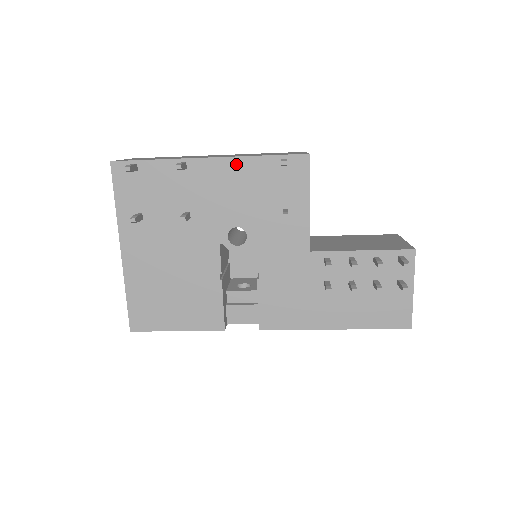
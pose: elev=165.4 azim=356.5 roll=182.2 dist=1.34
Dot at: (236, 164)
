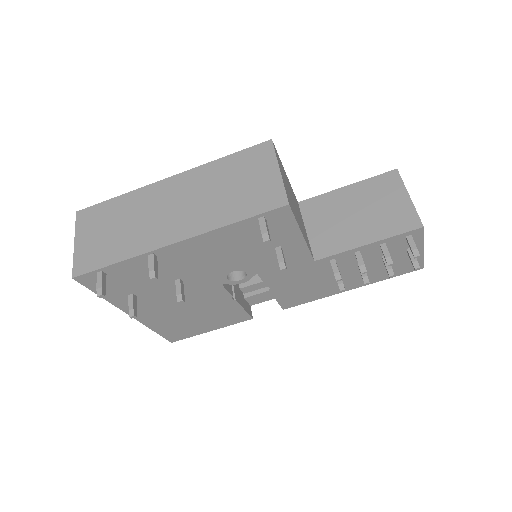
Dot at: (209, 237)
